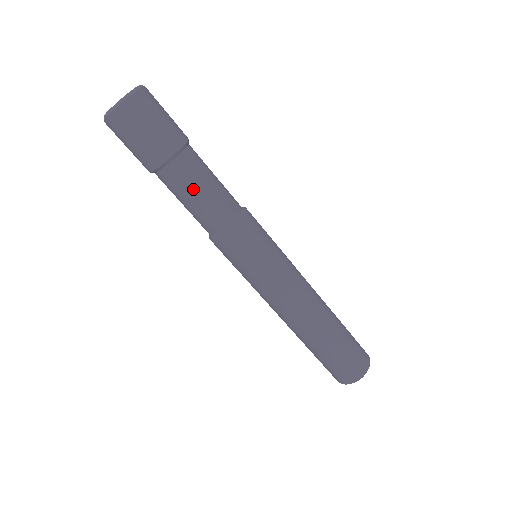
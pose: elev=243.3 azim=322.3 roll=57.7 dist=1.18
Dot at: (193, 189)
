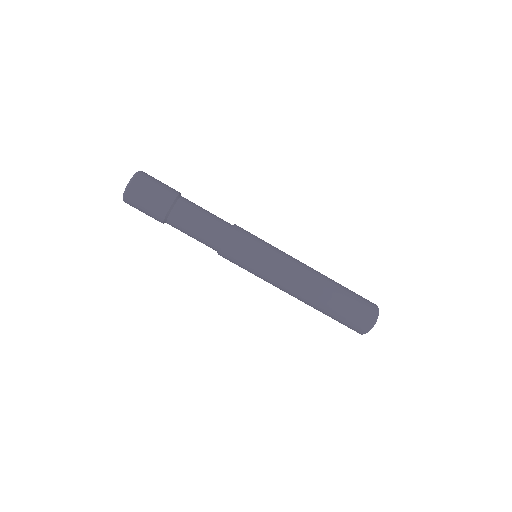
Dot at: (189, 228)
